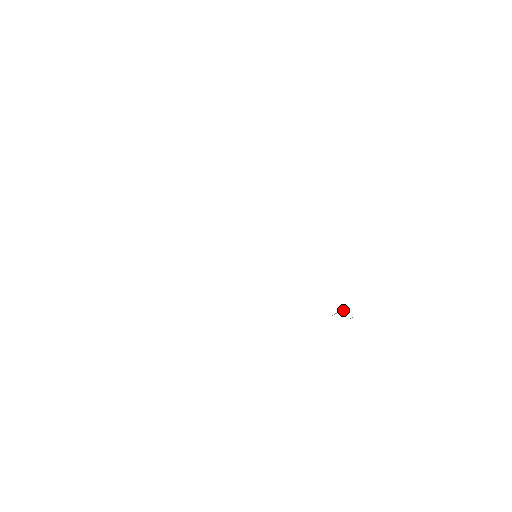
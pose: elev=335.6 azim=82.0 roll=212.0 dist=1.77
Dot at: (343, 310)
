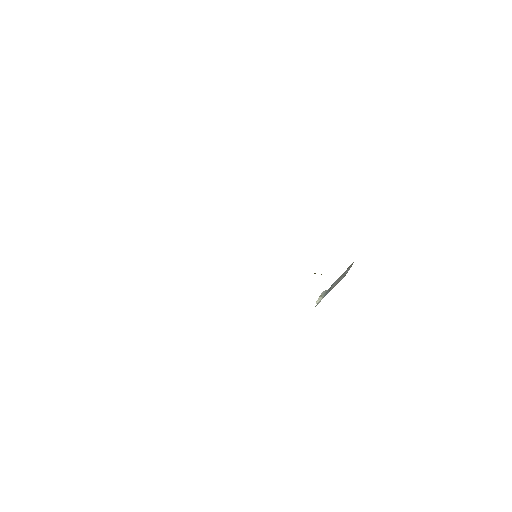
Dot at: (321, 296)
